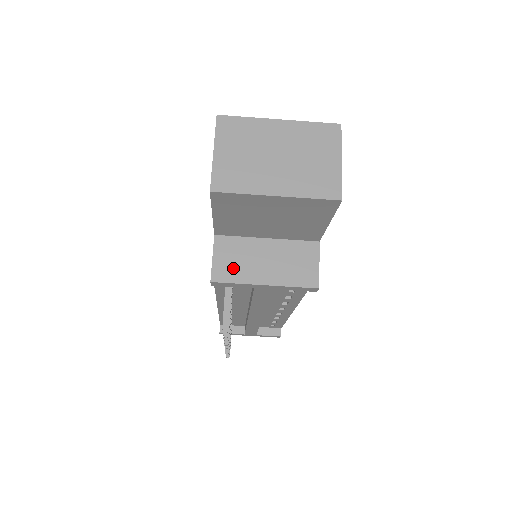
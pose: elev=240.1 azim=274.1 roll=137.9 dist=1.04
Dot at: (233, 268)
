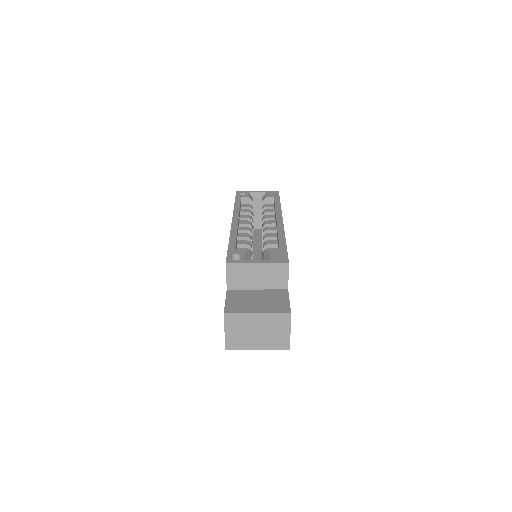
Dot at: occluded
